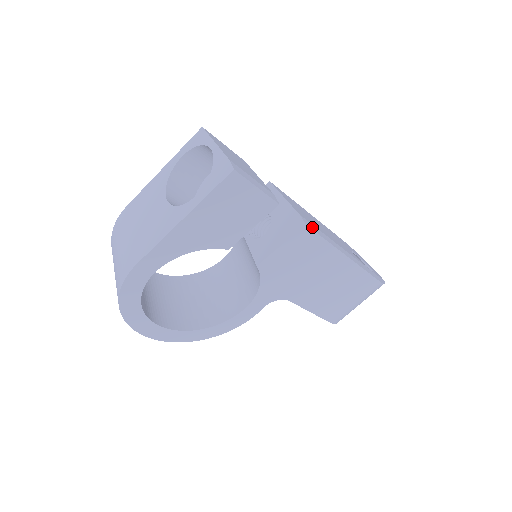
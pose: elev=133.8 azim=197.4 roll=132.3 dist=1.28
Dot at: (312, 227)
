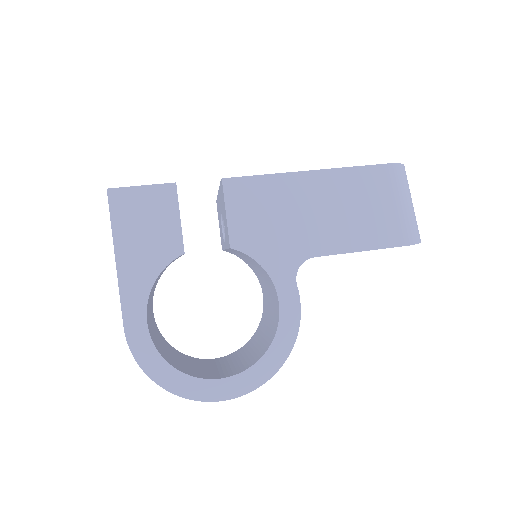
Dot at: (238, 178)
